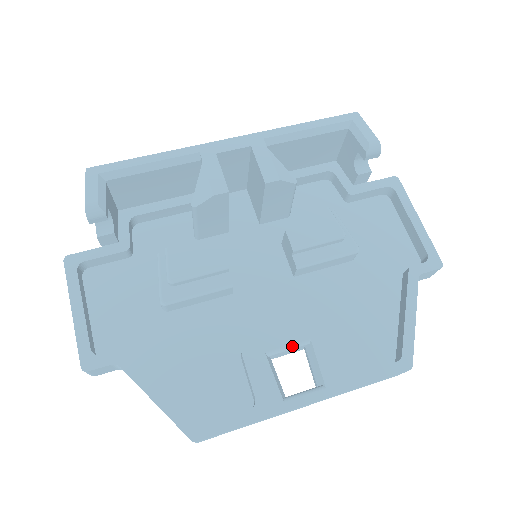
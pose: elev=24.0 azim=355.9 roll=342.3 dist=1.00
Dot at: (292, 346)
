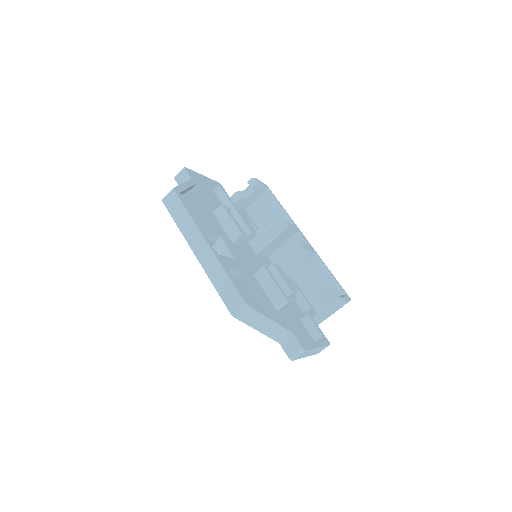
Dot at: (228, 249)
